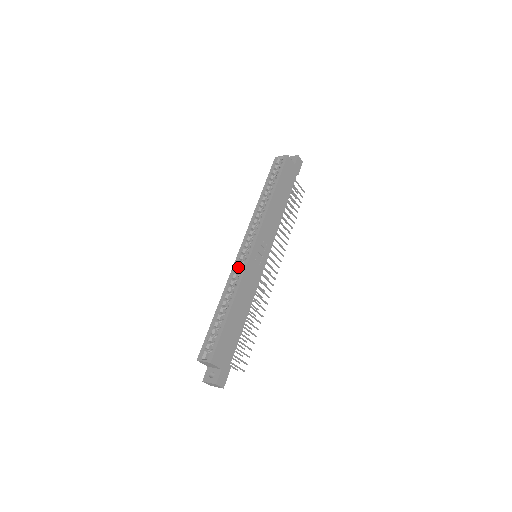
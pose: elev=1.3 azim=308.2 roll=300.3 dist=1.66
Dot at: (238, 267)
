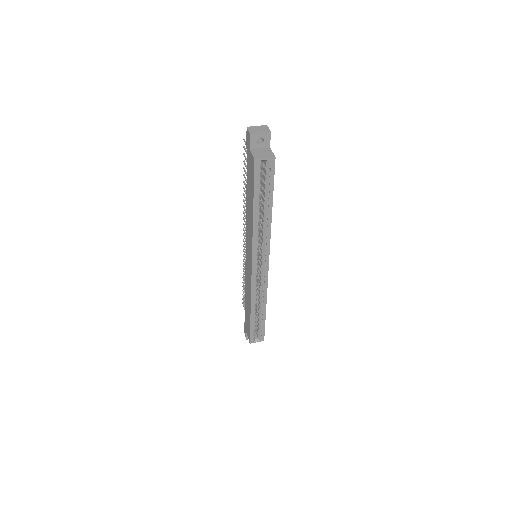
Dot at: (253, 281)
